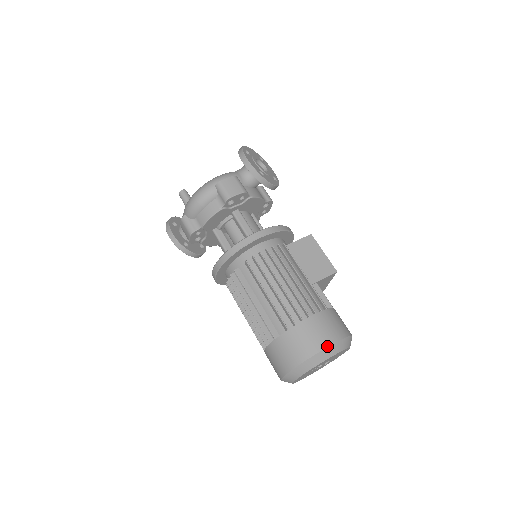
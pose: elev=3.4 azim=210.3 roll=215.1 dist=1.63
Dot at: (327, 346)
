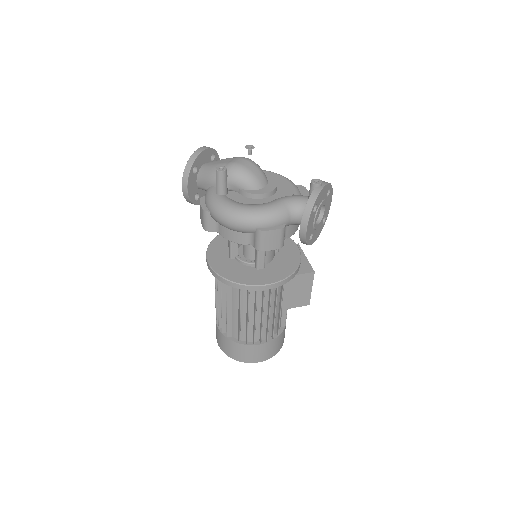
Dot at: occluded
